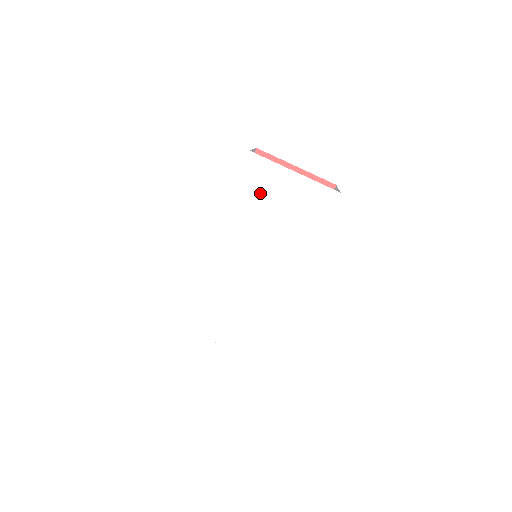
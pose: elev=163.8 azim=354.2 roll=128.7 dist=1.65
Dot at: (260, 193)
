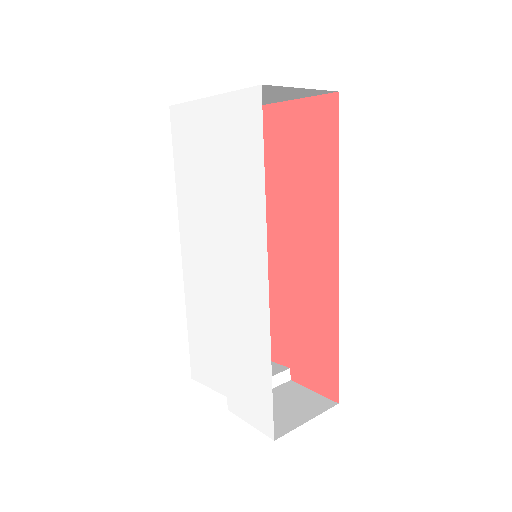
Dot at: (193, 154)
